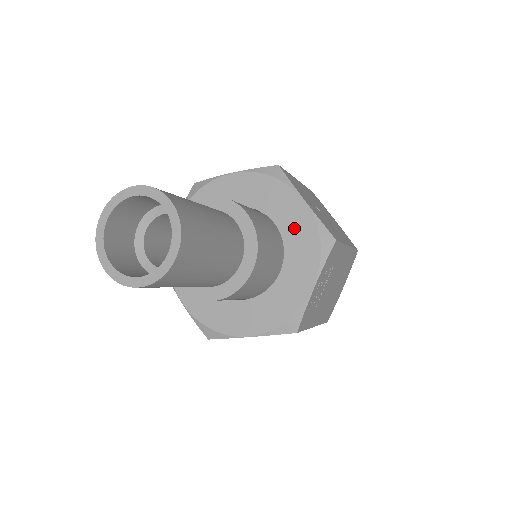
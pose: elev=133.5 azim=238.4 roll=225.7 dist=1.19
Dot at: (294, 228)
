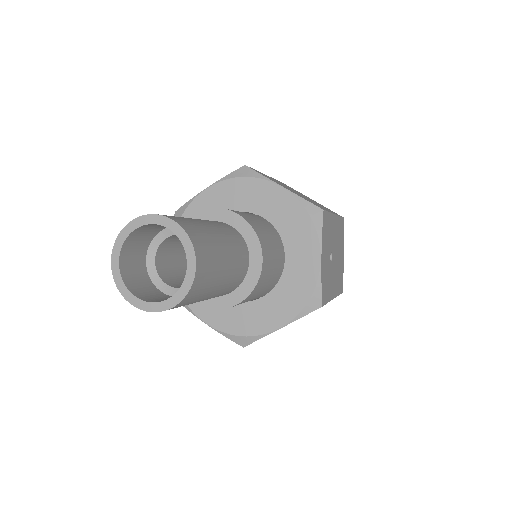
Dot at: (297, 273)
